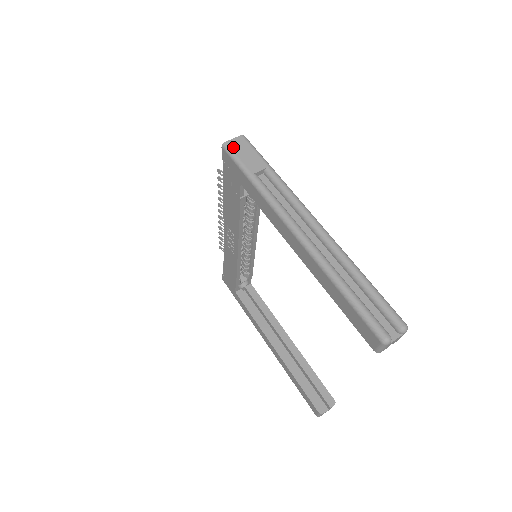
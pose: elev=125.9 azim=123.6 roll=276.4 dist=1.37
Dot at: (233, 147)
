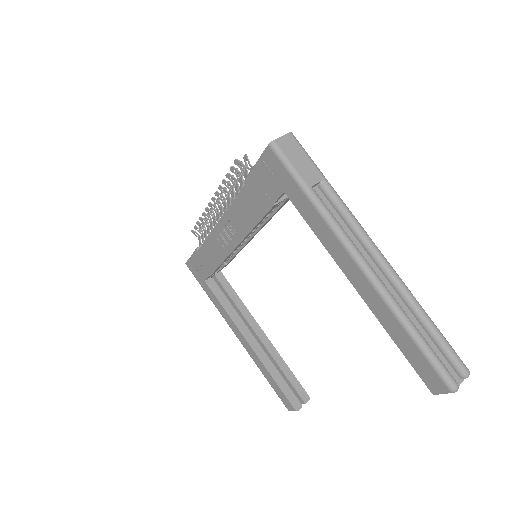
Dot at: (284, 148)
